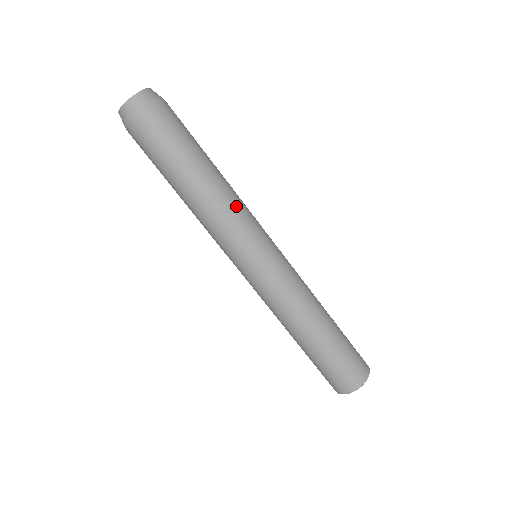
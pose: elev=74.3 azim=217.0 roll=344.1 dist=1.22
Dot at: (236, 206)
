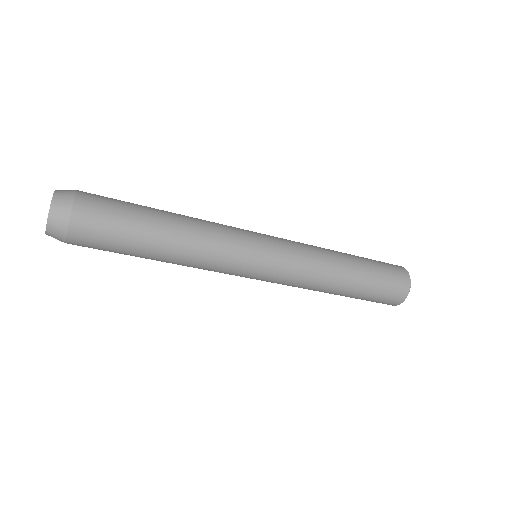
Dot at: (210, 248)
